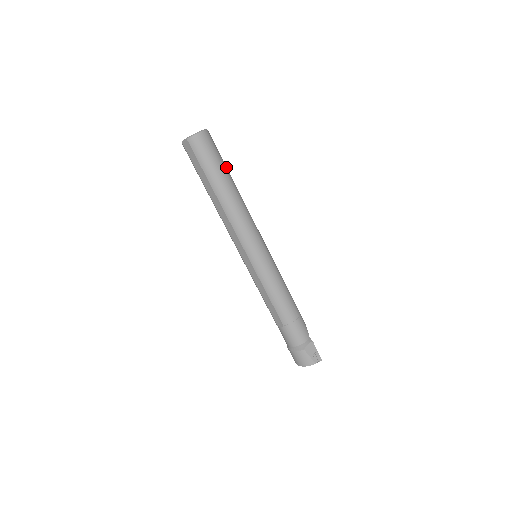
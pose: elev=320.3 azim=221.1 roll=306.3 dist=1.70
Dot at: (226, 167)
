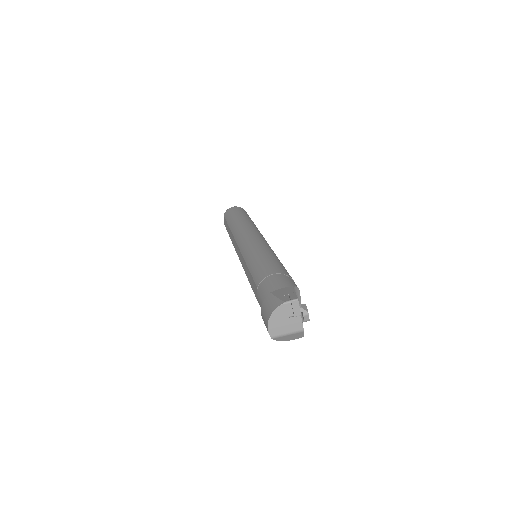
Dot at: occluded
